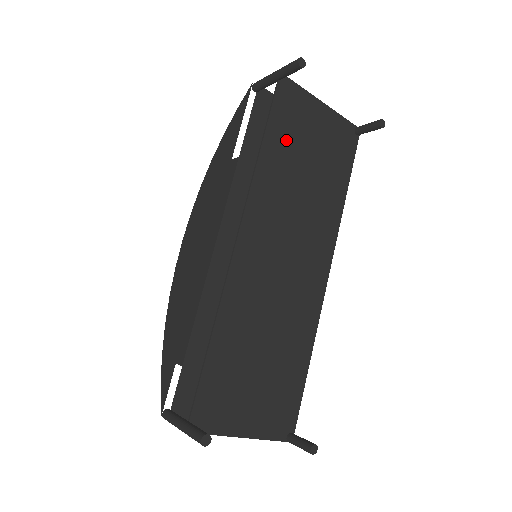
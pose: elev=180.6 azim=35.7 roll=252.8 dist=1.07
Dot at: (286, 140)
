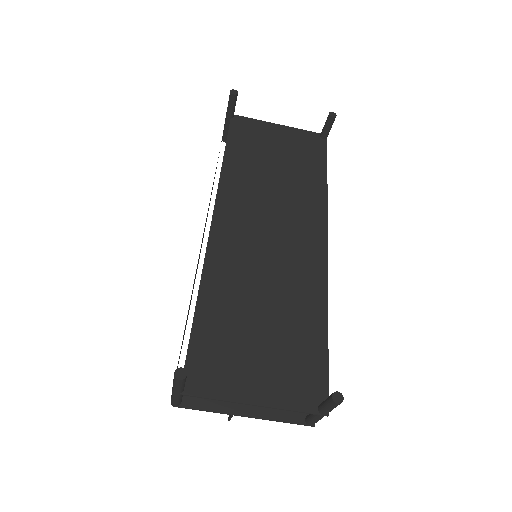
Dot at: (247, 152)
